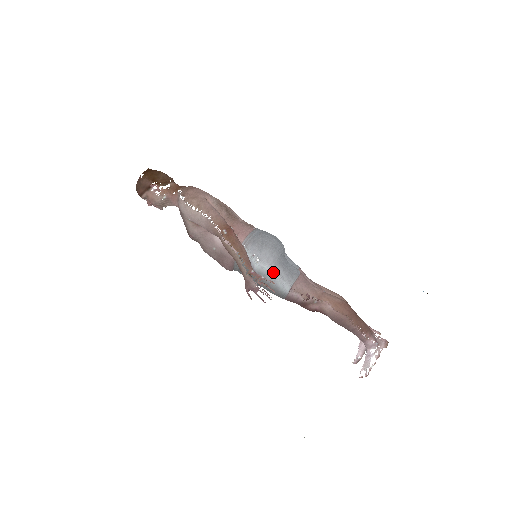
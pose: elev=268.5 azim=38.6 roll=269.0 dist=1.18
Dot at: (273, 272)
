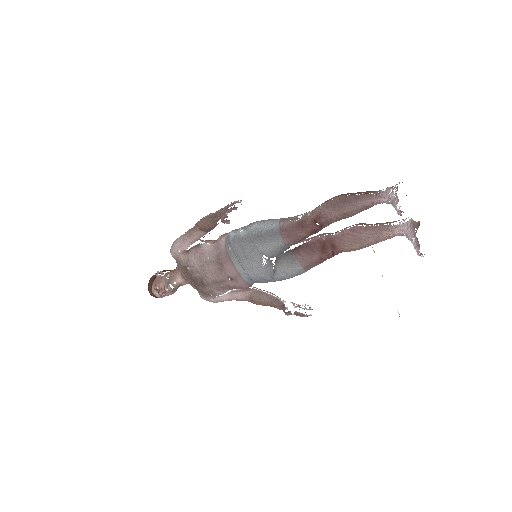
Dot at: (257, 224)
